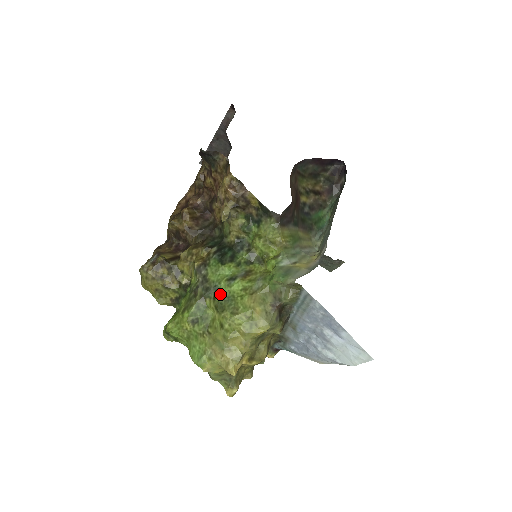
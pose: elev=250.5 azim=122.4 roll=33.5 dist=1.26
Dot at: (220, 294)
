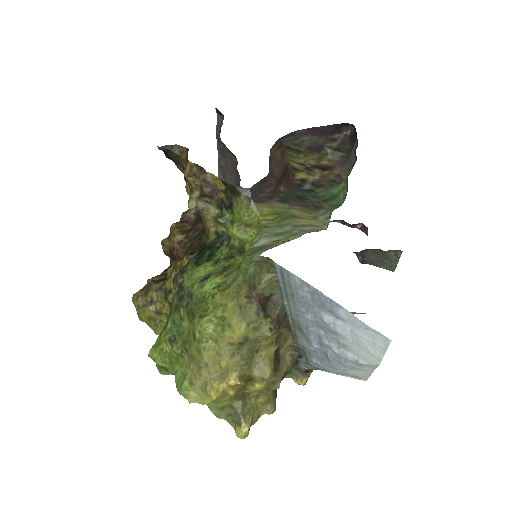
Dot at: (192, 299)
